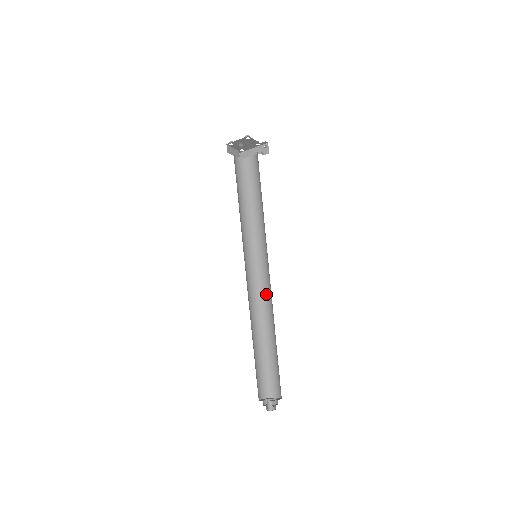
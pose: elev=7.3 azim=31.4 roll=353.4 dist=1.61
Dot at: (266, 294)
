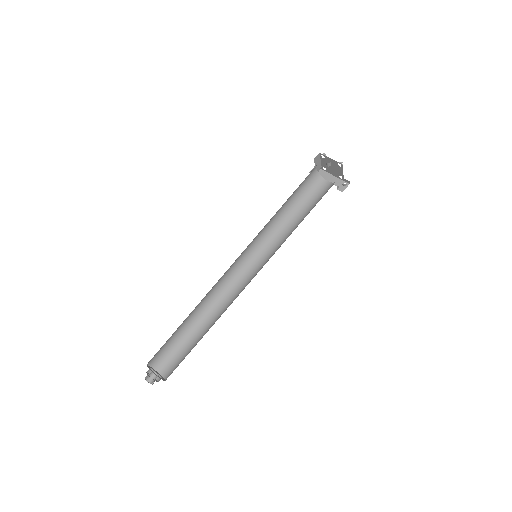
Dot at: (234, 291)
